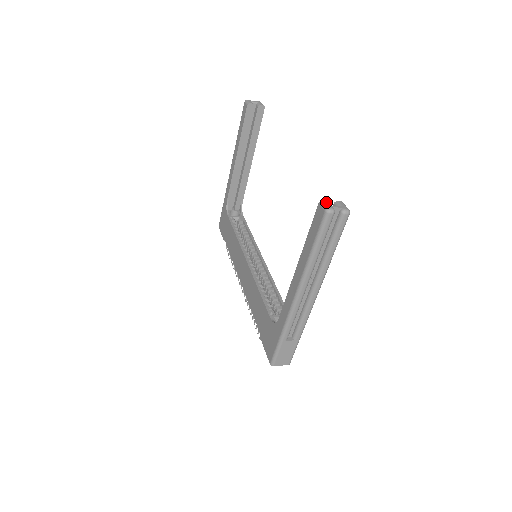
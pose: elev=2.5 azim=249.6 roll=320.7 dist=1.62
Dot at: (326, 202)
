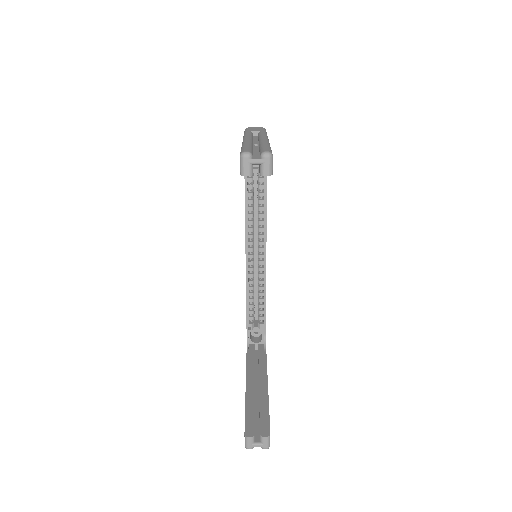
Dot at: (249, 441)
